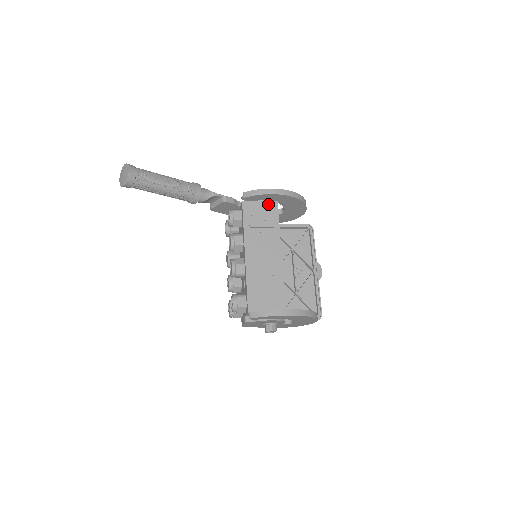
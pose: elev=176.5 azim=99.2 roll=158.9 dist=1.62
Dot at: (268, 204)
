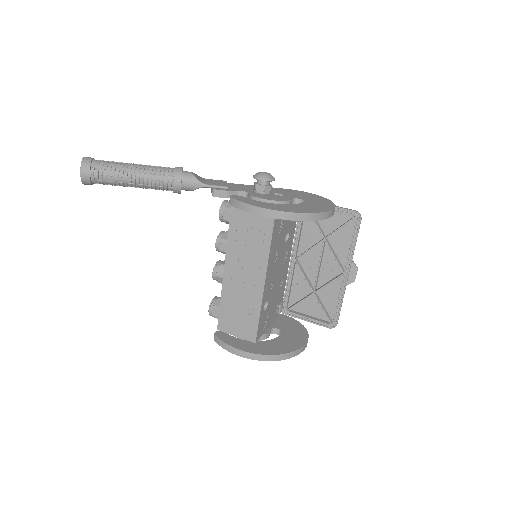
Dot at: occluded
